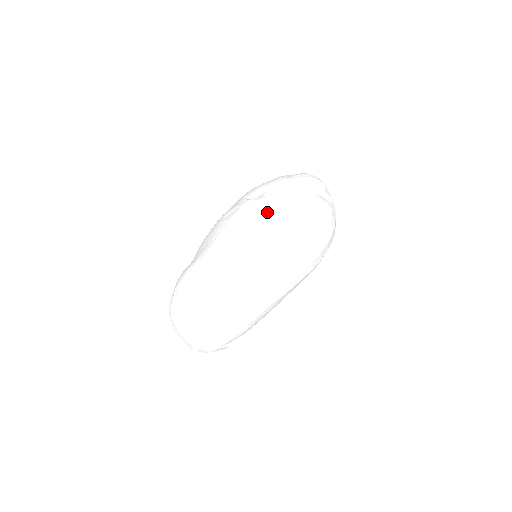
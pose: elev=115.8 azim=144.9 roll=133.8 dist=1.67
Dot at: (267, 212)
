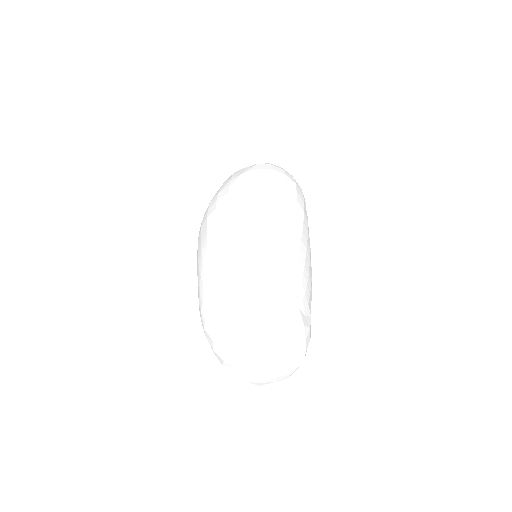
Dot at: (211, 202)
